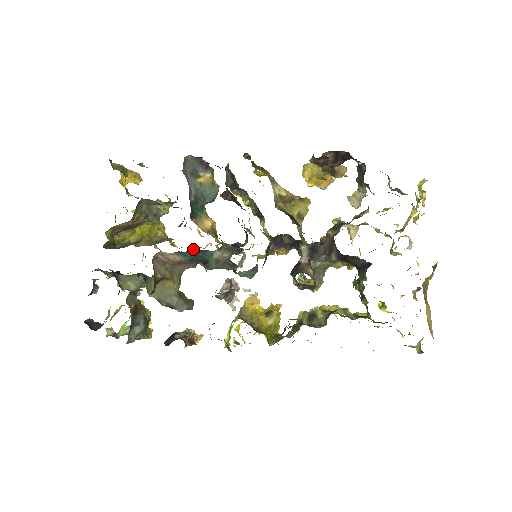
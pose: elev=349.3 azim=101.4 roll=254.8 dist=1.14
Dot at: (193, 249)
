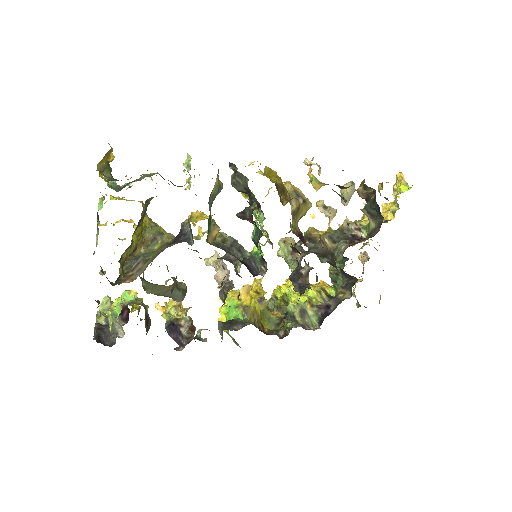
Dot at: occluded
